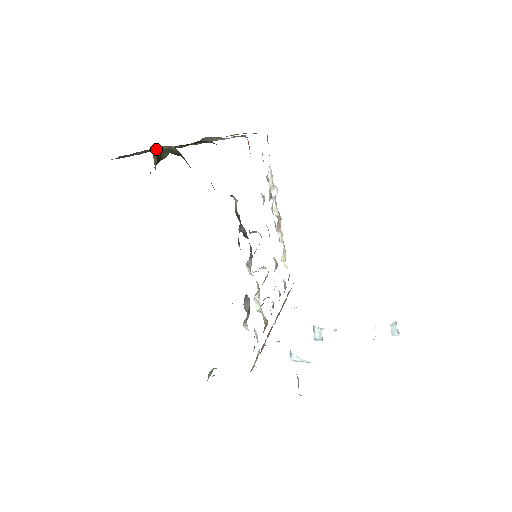
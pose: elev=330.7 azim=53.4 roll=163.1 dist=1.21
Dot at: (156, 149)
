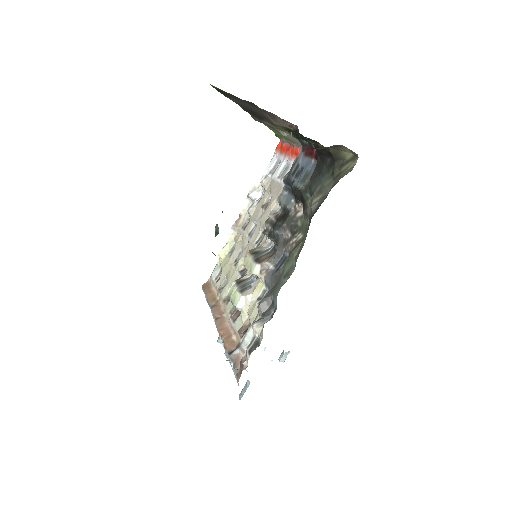
Dot at: (338, 145)
